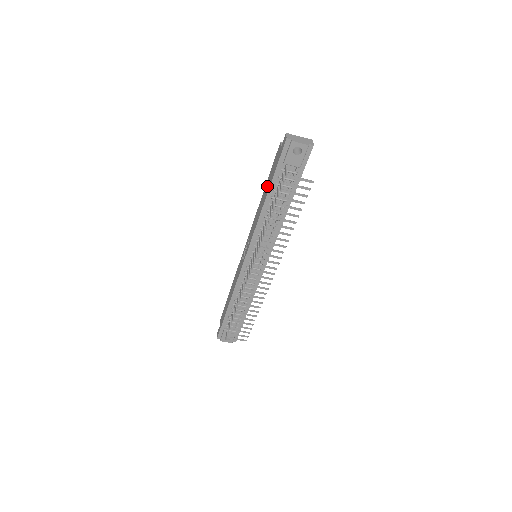
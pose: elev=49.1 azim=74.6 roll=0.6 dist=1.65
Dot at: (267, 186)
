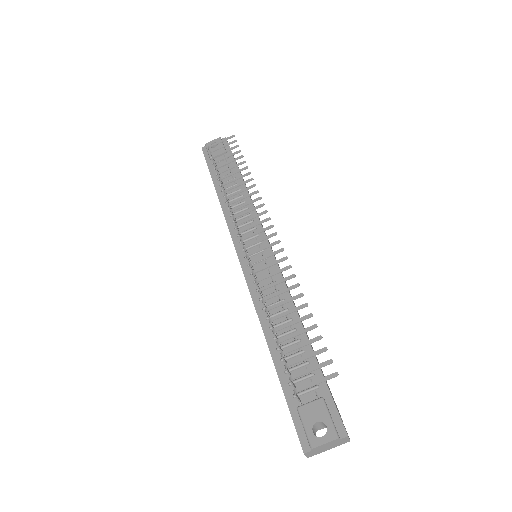
Dot at: occluded
